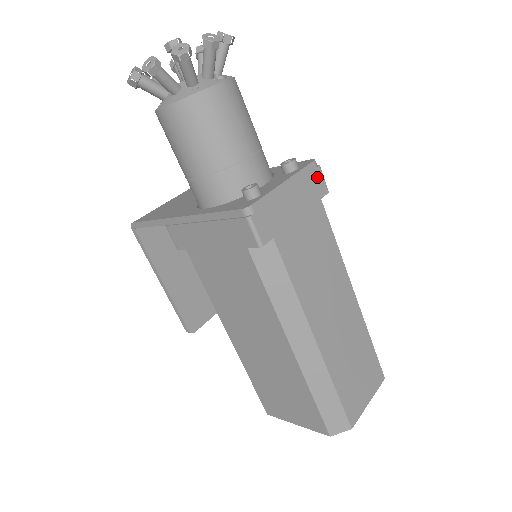
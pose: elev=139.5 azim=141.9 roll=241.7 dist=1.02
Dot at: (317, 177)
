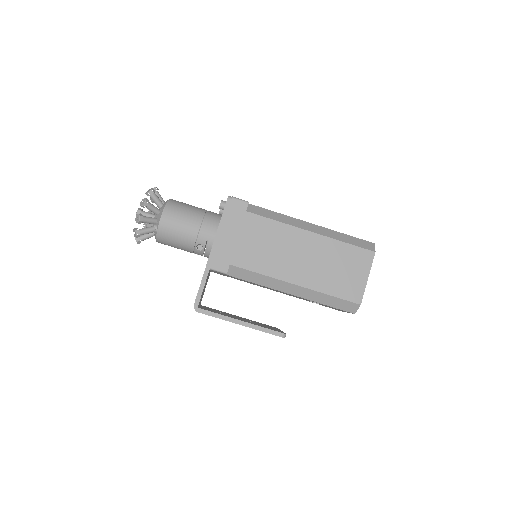
Dot at: occluded
